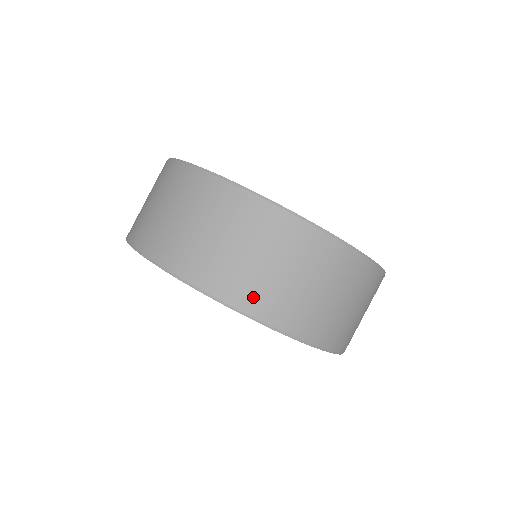
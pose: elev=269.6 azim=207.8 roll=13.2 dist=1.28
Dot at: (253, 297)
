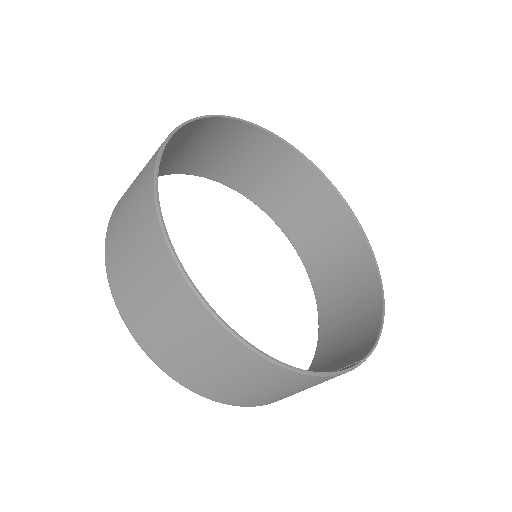
Dot at: (160, 352)
